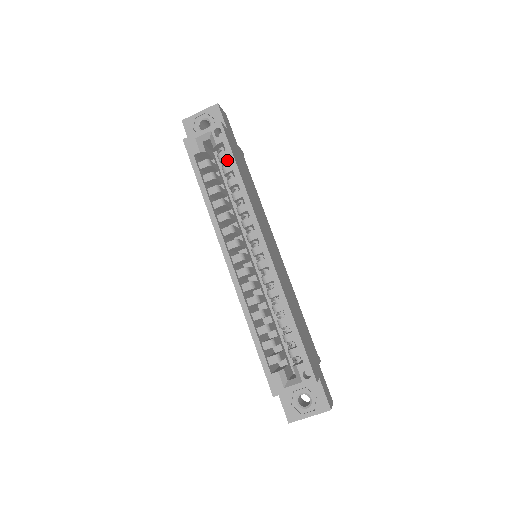
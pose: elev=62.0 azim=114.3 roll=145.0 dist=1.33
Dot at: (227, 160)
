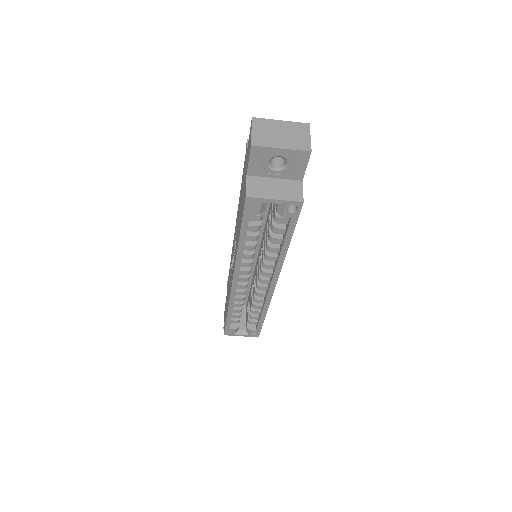
Dot at: (283, 221)
